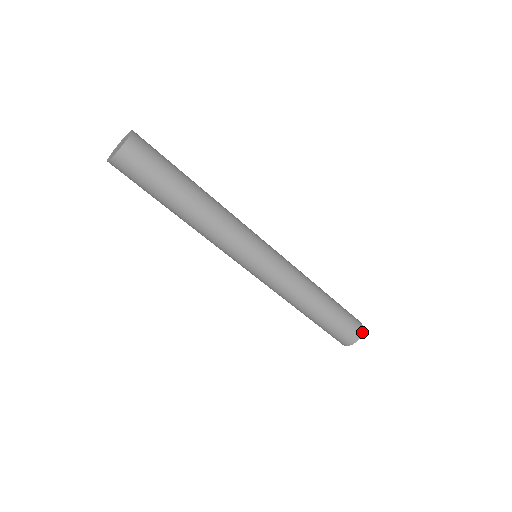
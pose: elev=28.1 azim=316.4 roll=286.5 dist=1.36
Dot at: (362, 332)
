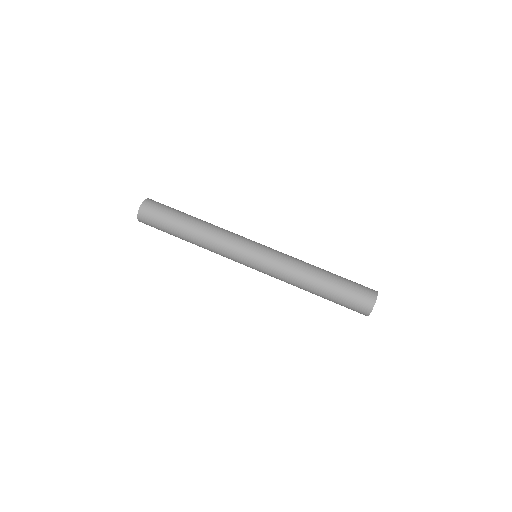
Dot at: (376, 299)
